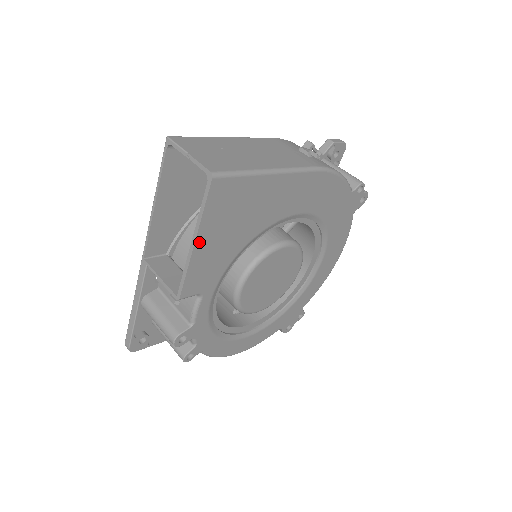
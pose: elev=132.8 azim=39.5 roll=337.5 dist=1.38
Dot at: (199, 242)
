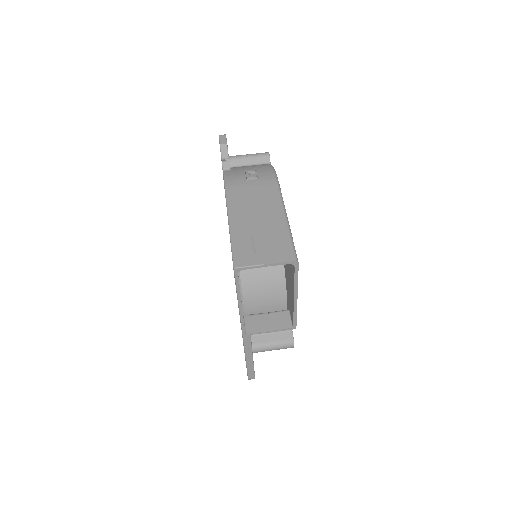
Dot at: occluded
